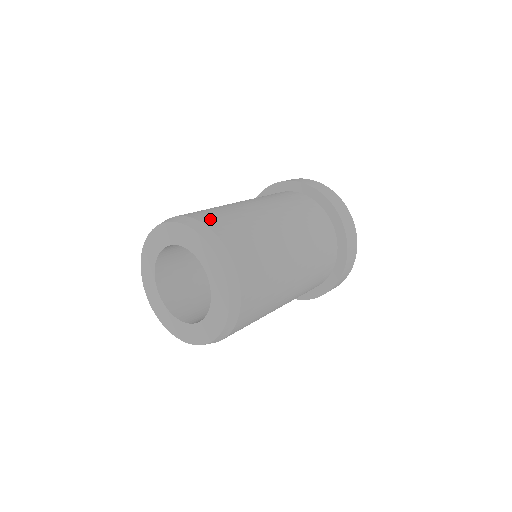
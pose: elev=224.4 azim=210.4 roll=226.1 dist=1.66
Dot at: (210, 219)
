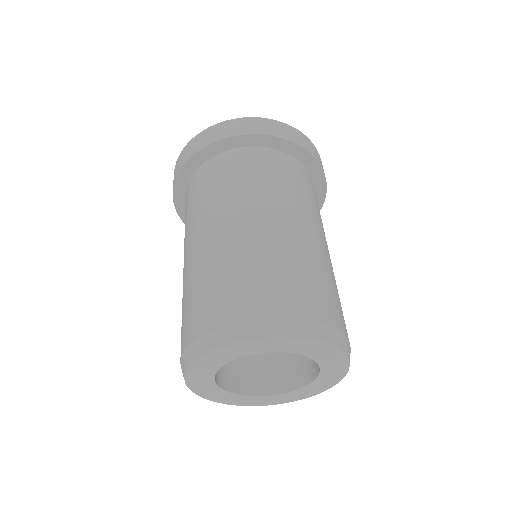
Dot at: (217, 312)
